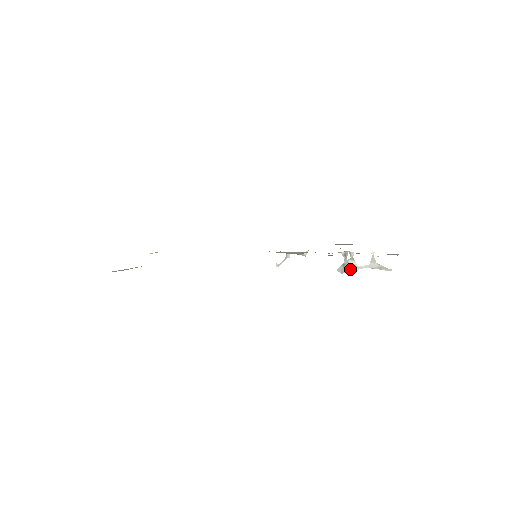
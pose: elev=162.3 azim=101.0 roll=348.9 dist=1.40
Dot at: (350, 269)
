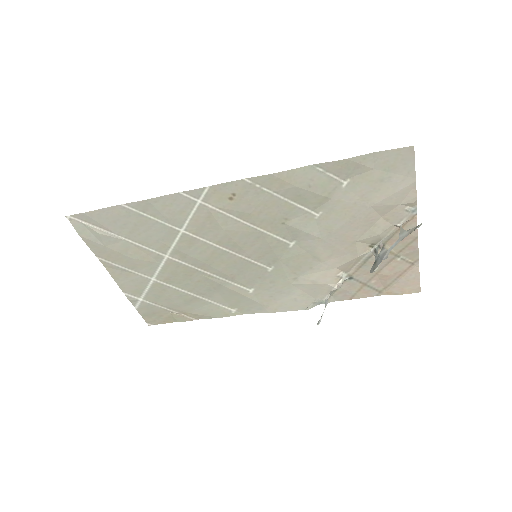
Dot at: (381, 260)
